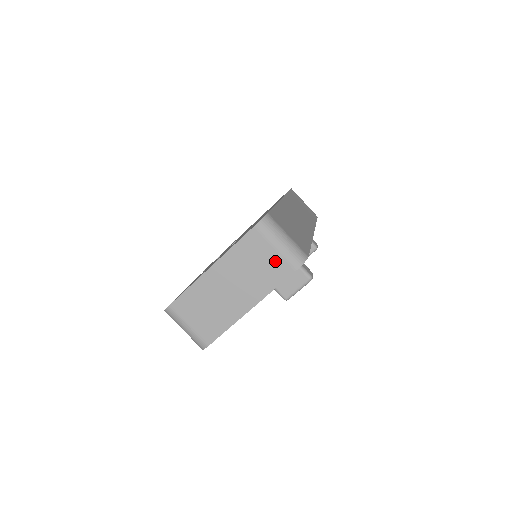
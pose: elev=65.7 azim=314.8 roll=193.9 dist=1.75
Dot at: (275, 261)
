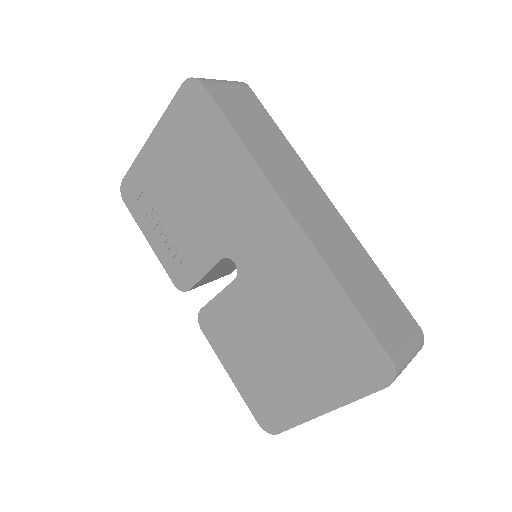
Dot at: occluded
